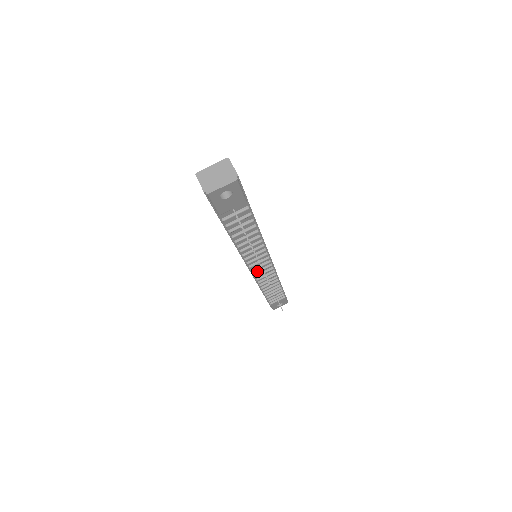
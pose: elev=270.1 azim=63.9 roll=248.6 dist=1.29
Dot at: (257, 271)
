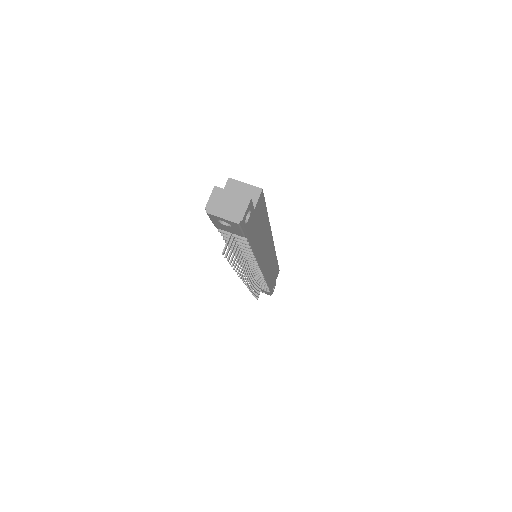
Dot at: occluded
